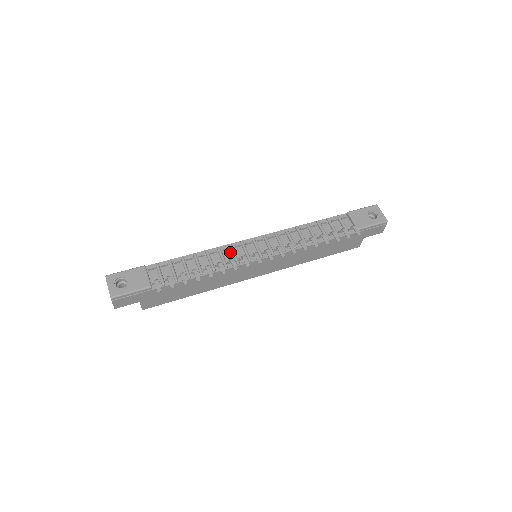
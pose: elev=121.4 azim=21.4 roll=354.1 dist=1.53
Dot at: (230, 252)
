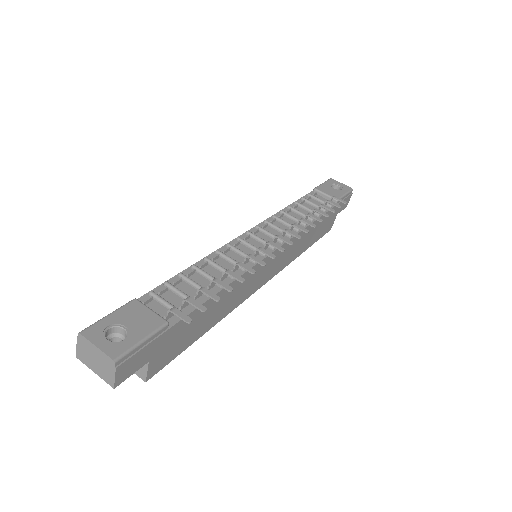
Dot at: (234, 253)
